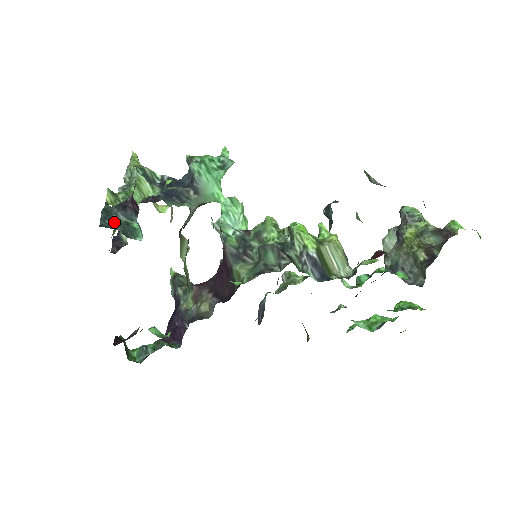
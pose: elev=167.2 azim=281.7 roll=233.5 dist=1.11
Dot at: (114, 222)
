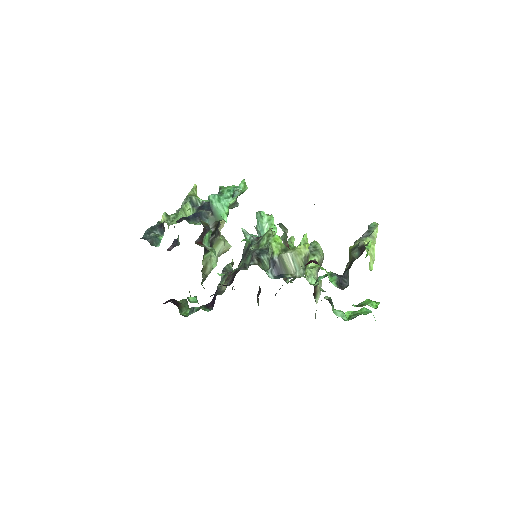
Dot at: (150, 236)
